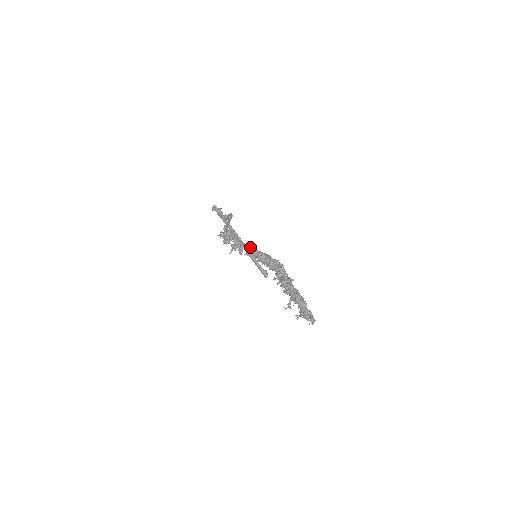
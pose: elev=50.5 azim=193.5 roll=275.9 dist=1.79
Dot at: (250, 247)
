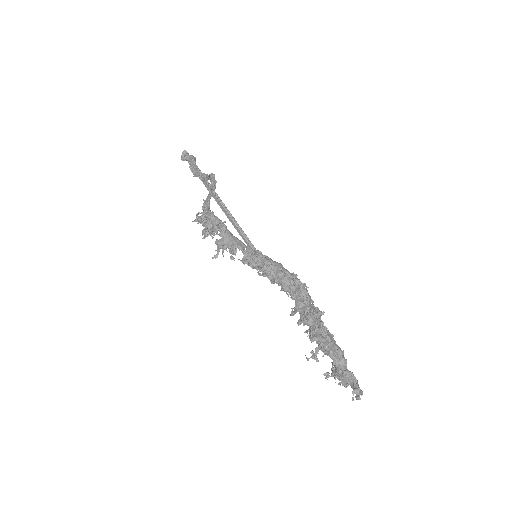
Dot at: (249, 248)
